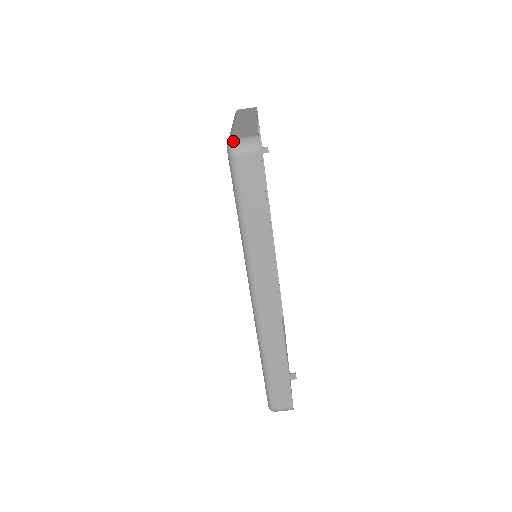
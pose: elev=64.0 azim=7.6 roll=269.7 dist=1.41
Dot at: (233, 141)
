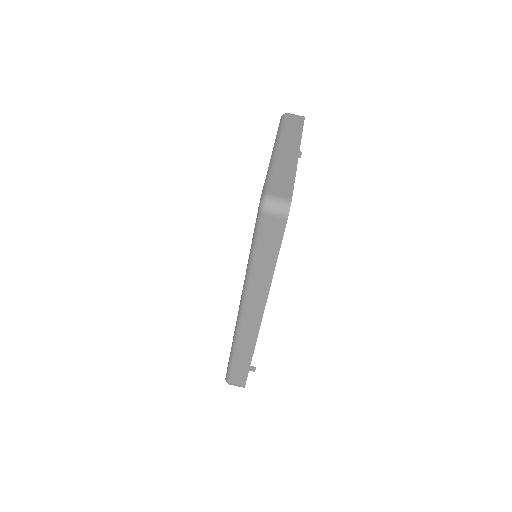
Dot at: (267, 199)
